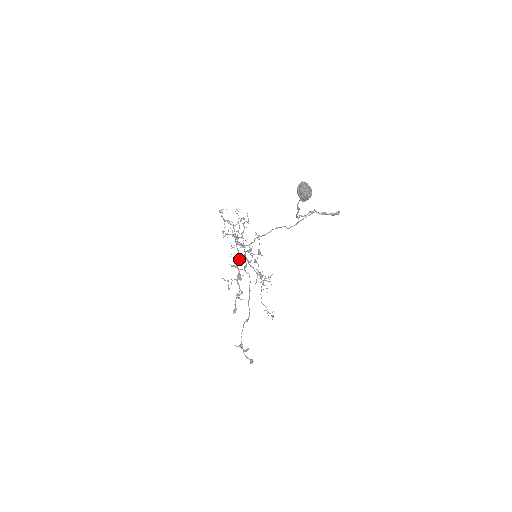
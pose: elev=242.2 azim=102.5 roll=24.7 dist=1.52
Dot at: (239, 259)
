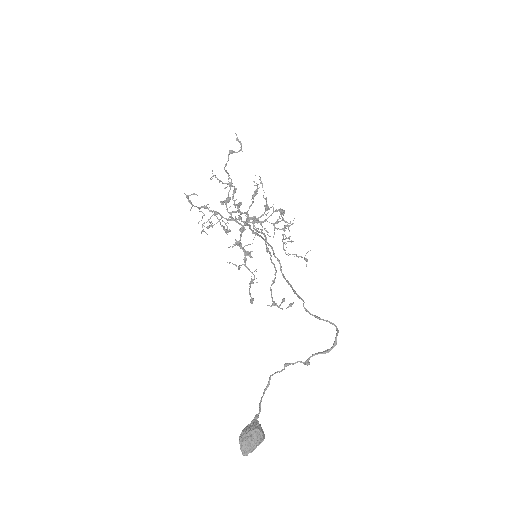
Dot at: occluded
